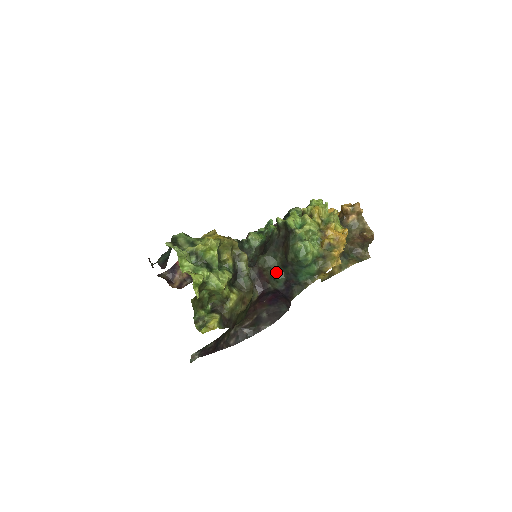
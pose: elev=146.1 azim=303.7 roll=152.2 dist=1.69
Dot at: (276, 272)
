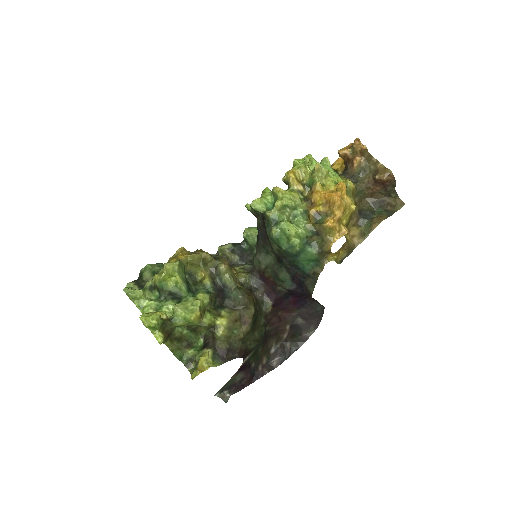
Dot at: (276, 270)
